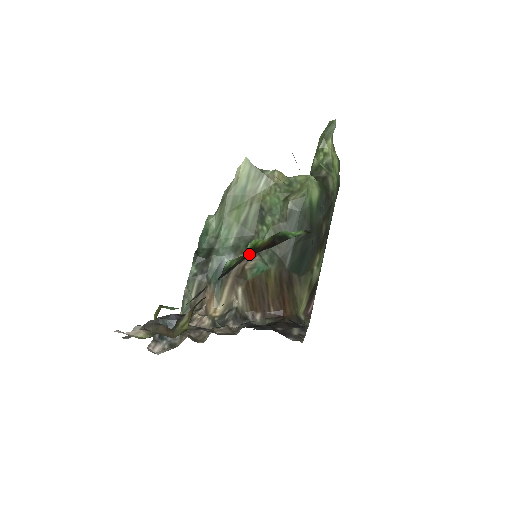
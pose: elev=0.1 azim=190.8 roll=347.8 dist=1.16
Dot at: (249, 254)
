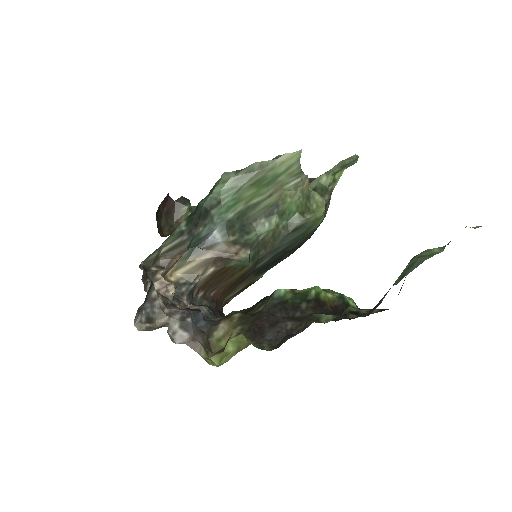
Dot at: (321, 309)
